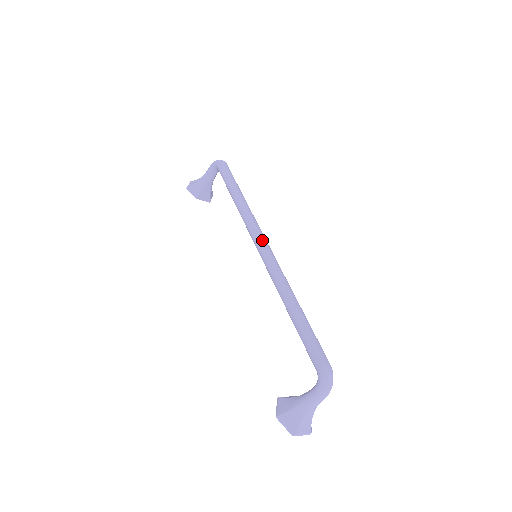
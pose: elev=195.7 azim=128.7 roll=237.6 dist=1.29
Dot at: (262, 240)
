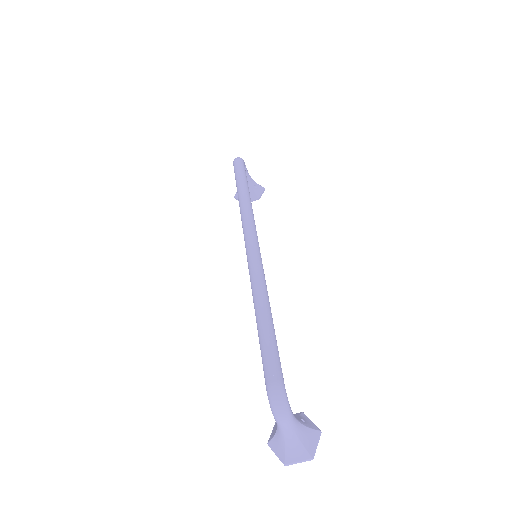
Dot at: (246, 240)
